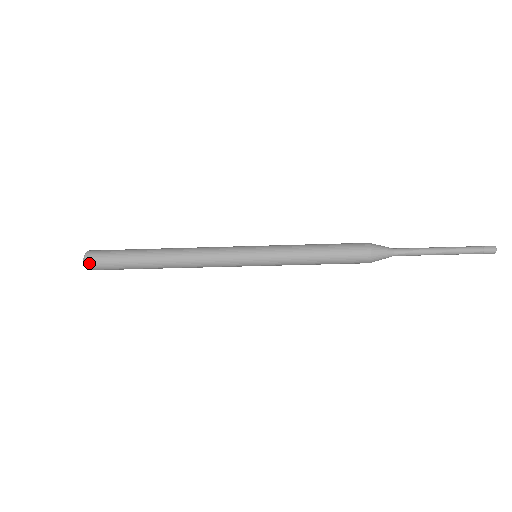
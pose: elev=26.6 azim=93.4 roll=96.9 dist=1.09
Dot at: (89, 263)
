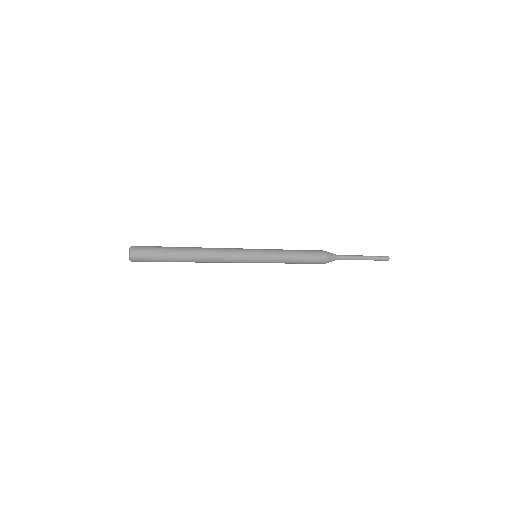
Dot at: (136, 258)
